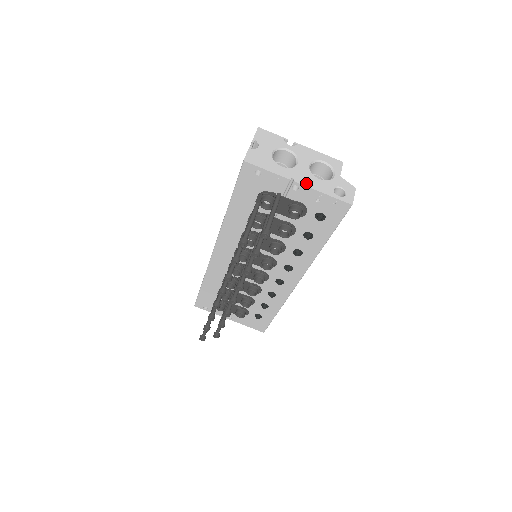
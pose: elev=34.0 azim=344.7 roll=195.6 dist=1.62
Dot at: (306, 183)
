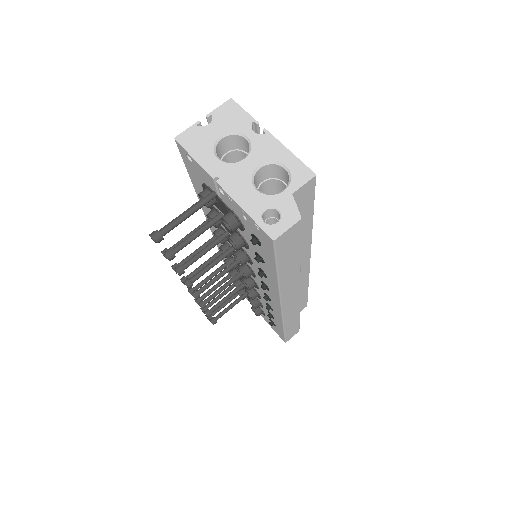
Dot at: (231, 189)
